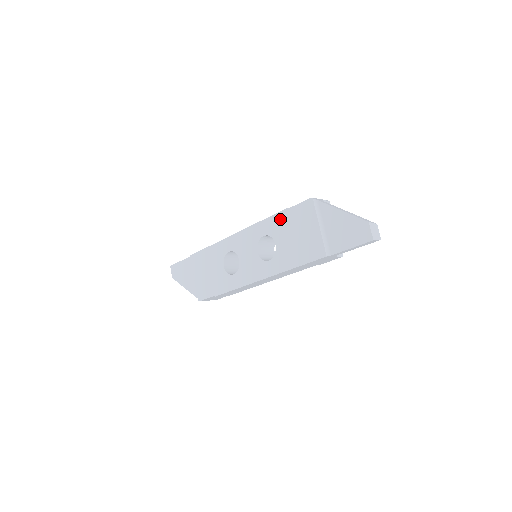
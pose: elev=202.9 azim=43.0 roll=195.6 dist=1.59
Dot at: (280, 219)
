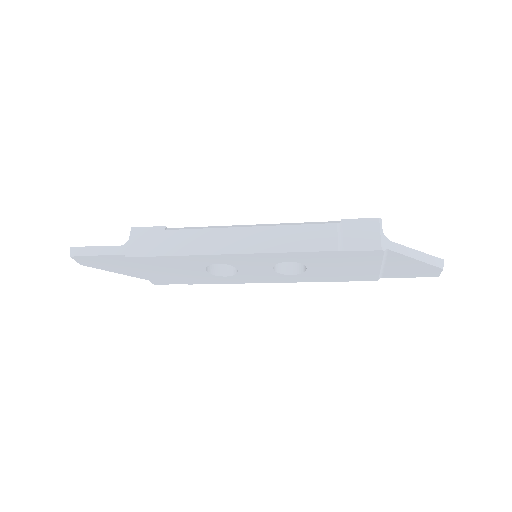
Dot at: (323, 256)
